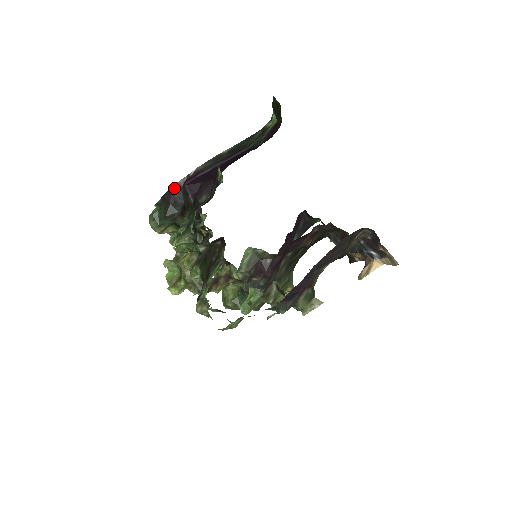
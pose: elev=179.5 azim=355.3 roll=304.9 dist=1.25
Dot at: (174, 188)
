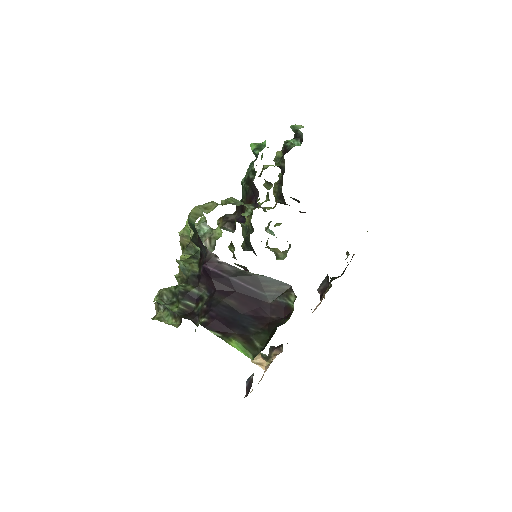
Dot at: (204, 246)
